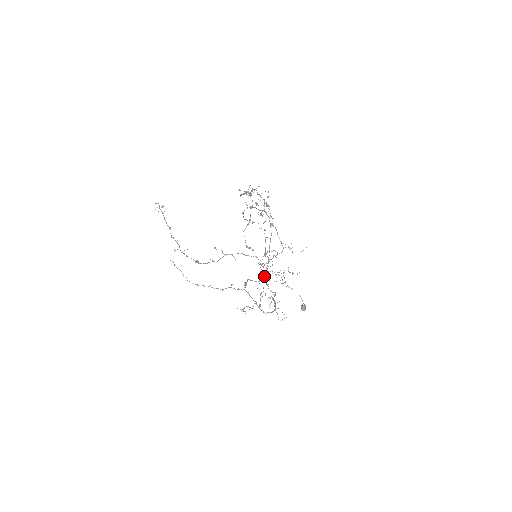
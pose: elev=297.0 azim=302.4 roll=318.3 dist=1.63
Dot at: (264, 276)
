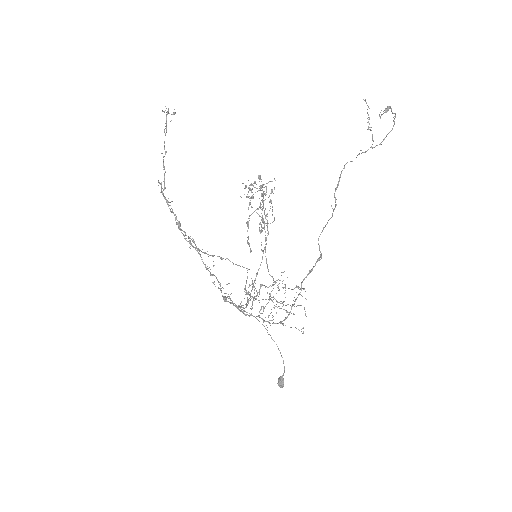
Dot at: (247, 304)
